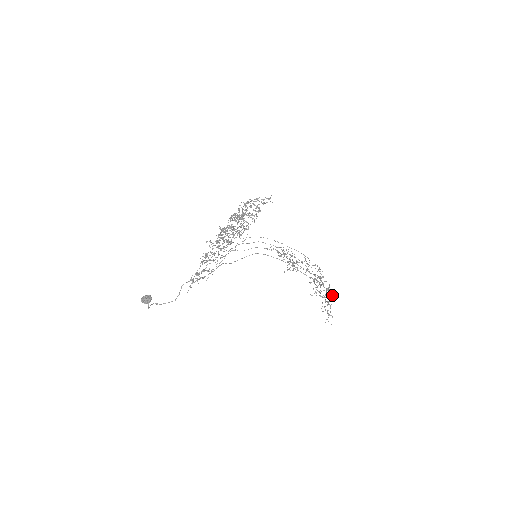
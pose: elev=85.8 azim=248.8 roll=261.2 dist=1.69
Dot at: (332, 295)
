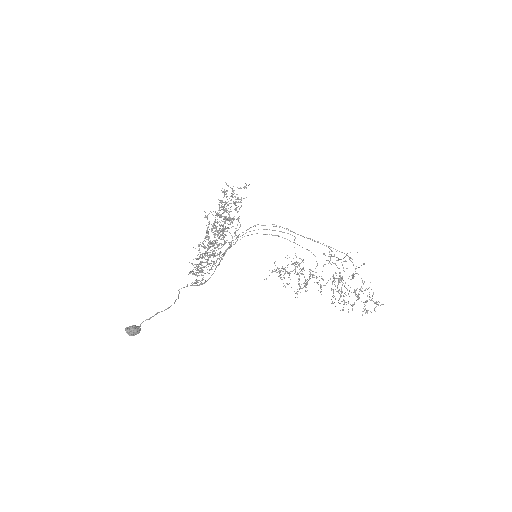
Dot at: occluded
